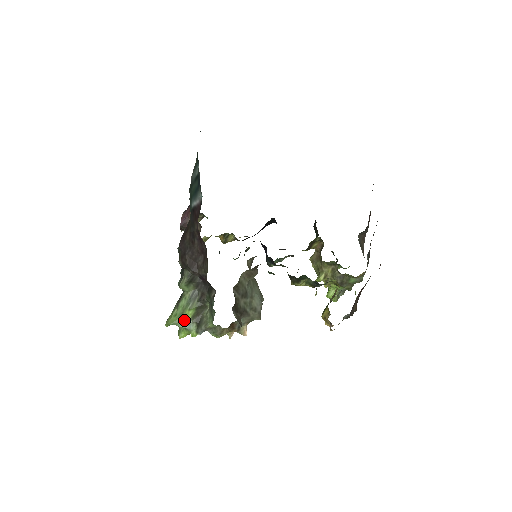
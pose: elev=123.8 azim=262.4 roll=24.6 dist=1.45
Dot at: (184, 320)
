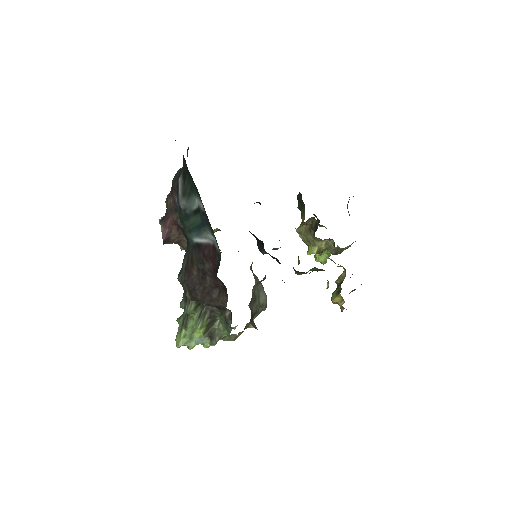
Dot at: (196, 338)
